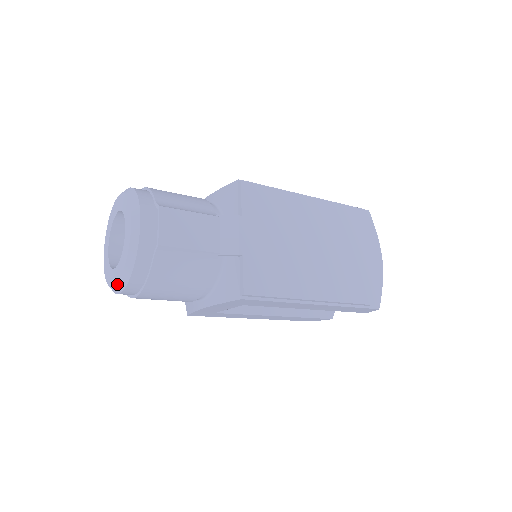
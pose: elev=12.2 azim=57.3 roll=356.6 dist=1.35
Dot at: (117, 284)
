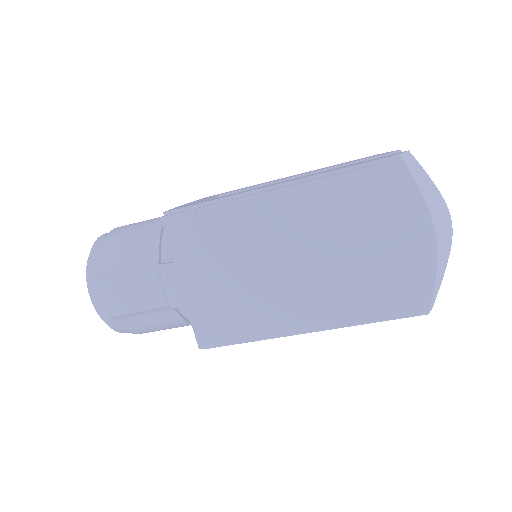
Dot at: occluded
